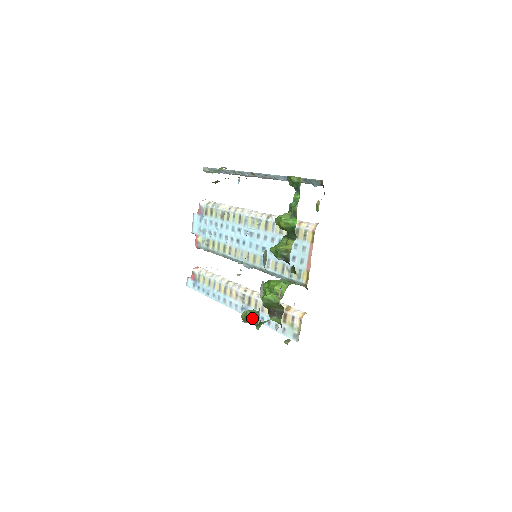
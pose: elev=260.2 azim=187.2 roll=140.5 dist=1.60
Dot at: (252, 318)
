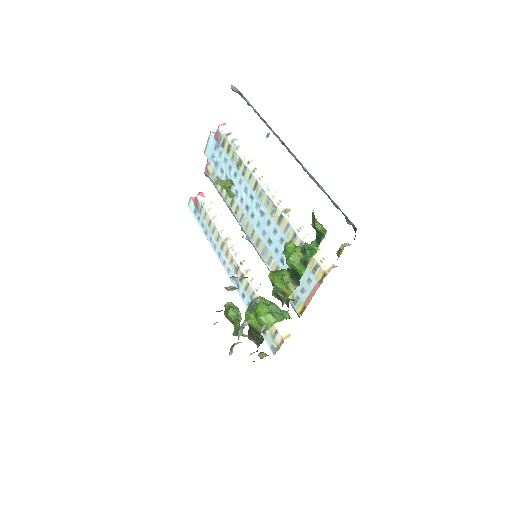
Dot at: (233, 320)
